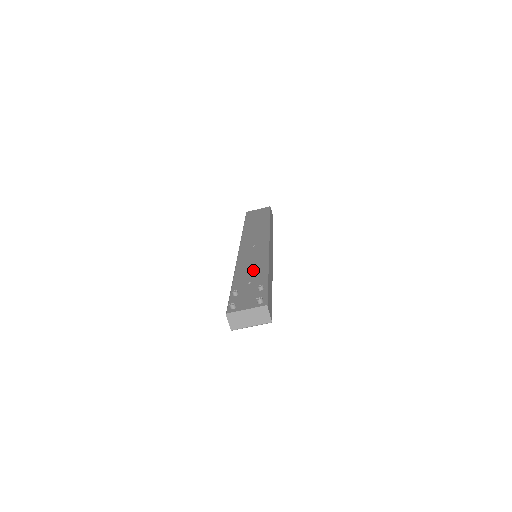
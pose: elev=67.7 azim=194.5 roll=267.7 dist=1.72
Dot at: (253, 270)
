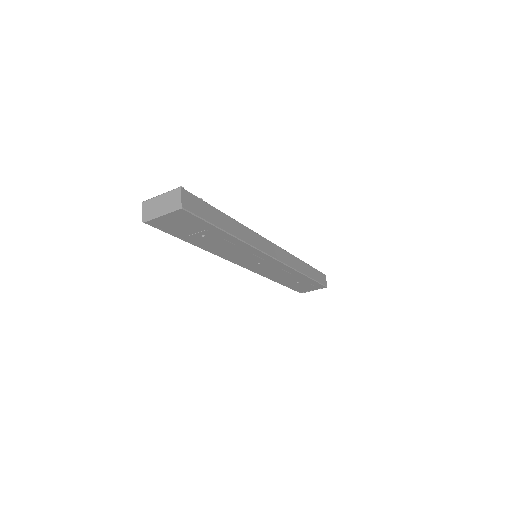
Dot at: occluded
